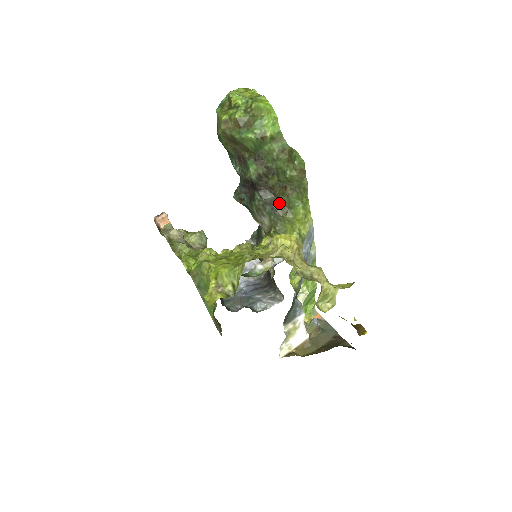
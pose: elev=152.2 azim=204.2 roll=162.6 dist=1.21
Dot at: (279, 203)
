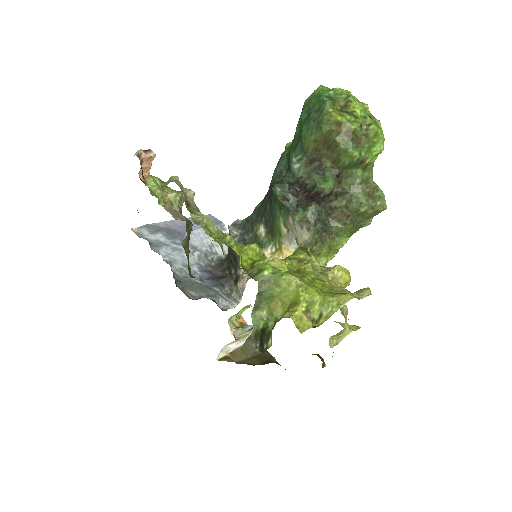
Dot at: (330, 226)
